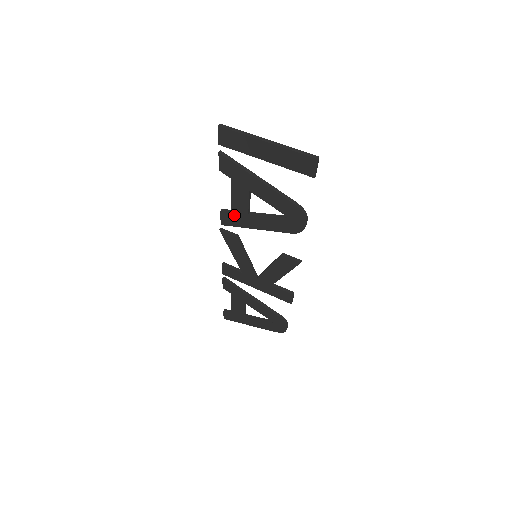
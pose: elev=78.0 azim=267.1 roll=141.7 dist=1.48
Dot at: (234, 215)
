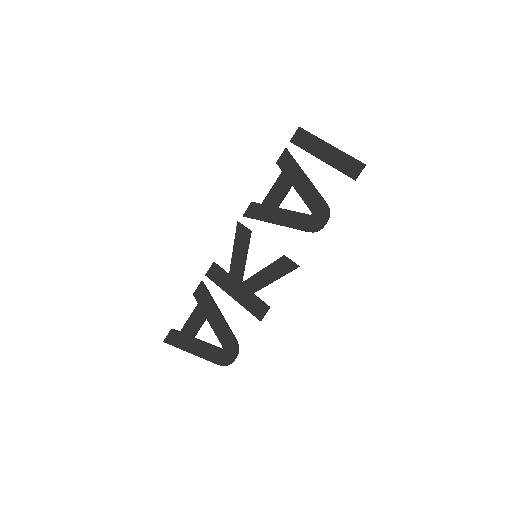
Dot at: (263, 207)
